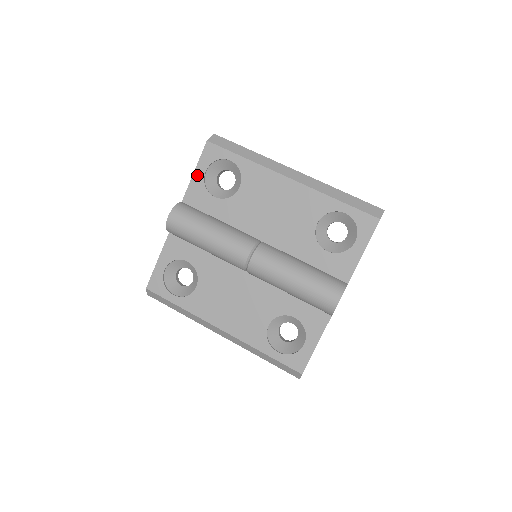
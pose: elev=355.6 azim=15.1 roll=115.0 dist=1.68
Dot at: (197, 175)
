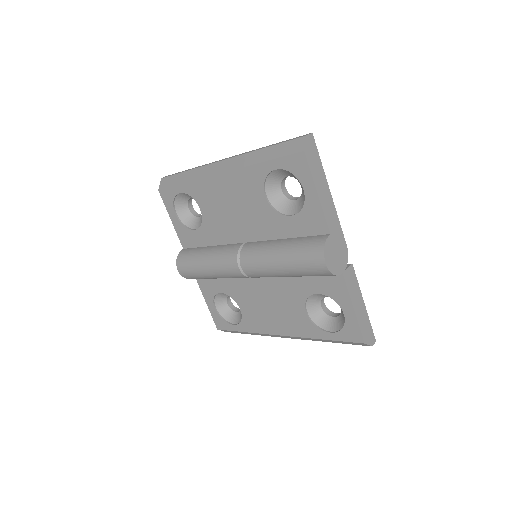
Dot at: (174, 221)
